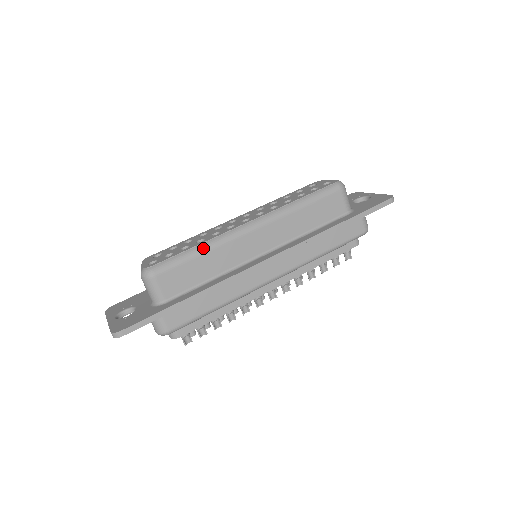
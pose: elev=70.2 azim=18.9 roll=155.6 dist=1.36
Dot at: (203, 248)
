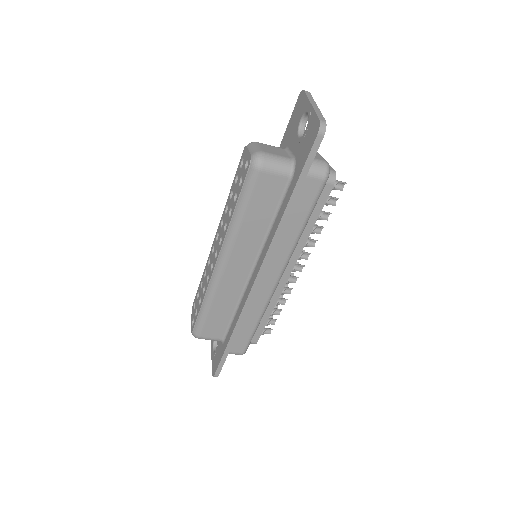
Dot at: (207, 303)
